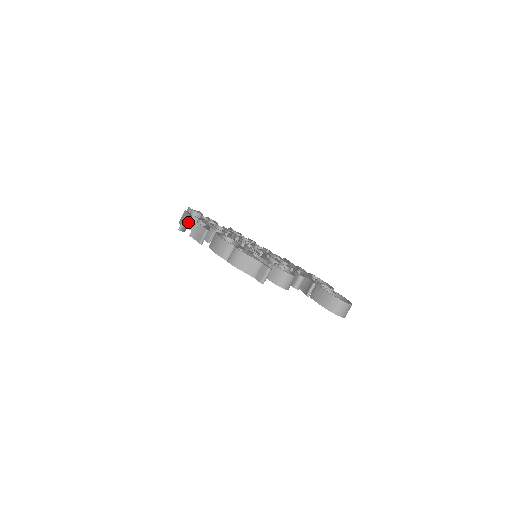
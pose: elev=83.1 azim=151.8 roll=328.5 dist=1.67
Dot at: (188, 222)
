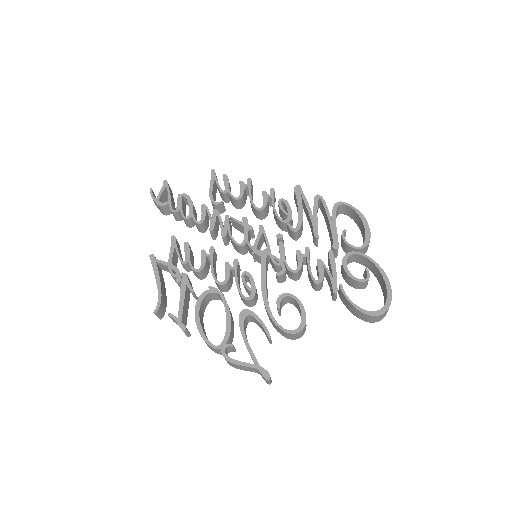
Dot at: (161, 307)
